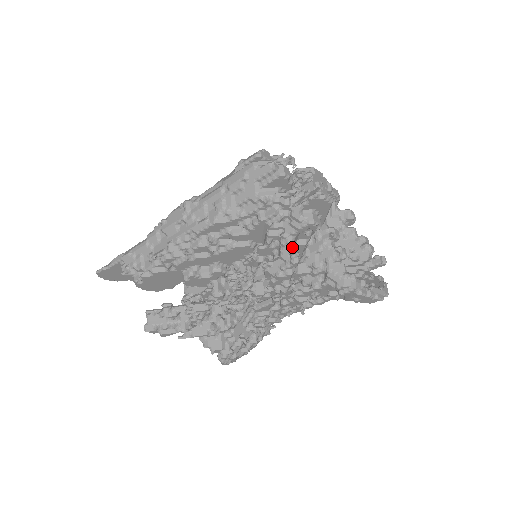
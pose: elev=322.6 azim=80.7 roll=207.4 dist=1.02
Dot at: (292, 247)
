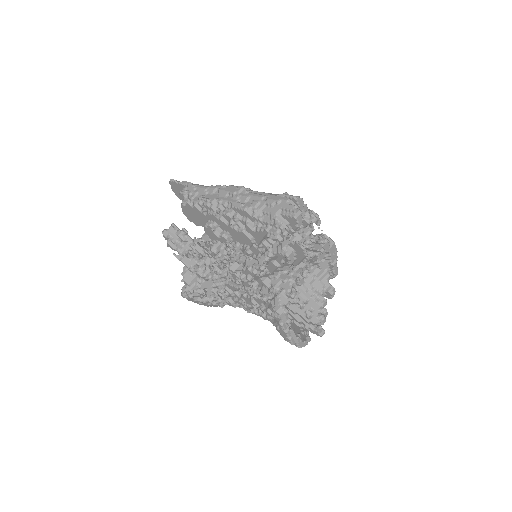
Dot at: (268, 260)
